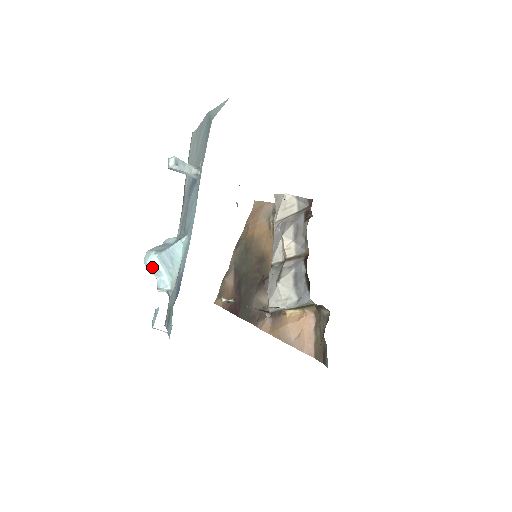
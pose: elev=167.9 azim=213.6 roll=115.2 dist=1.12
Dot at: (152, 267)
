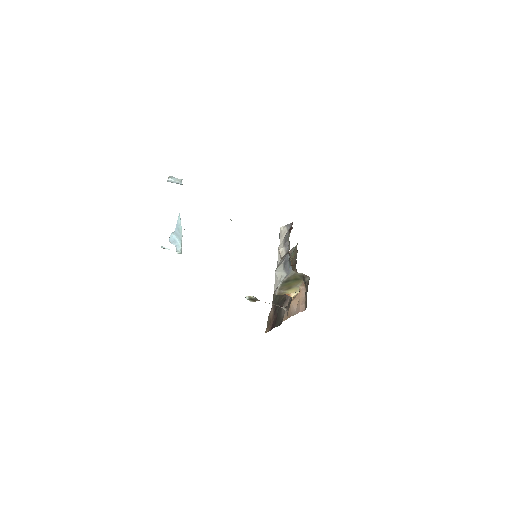
Dot at: (172, 239)
